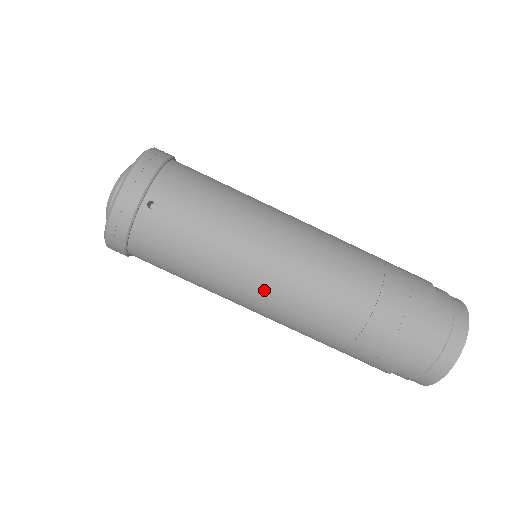
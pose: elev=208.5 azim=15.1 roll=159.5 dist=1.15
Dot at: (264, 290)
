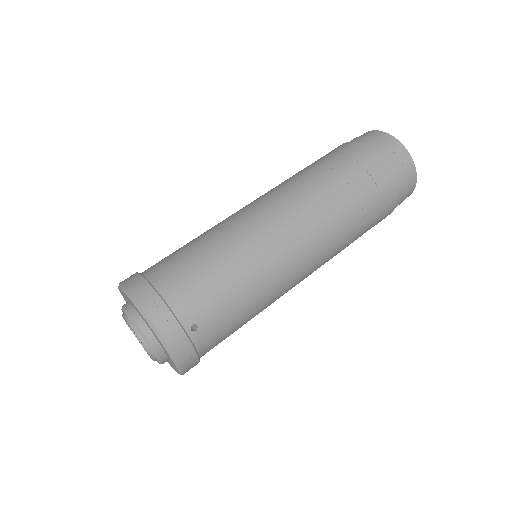
Dot at: (300, 275)
